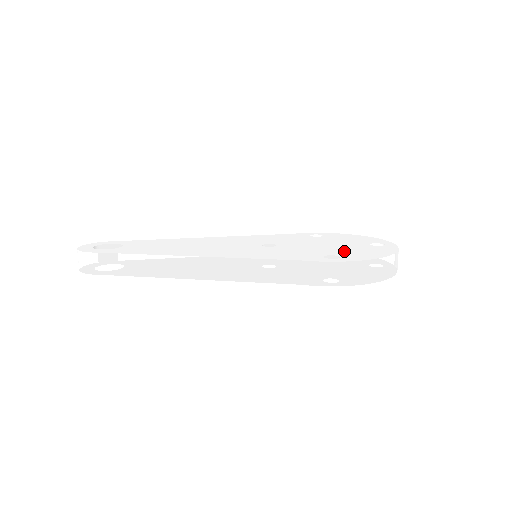
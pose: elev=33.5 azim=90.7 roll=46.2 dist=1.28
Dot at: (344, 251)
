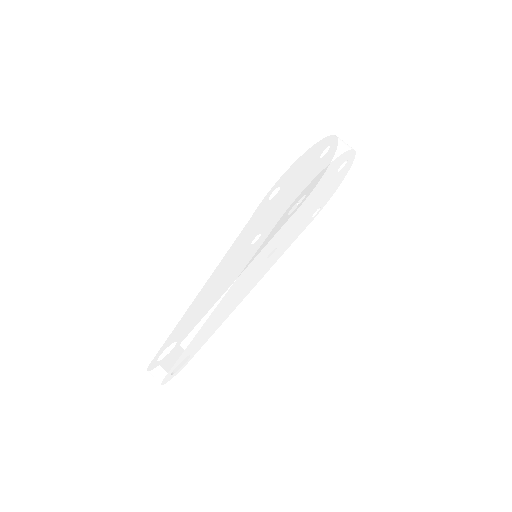
Dot at: occluded
